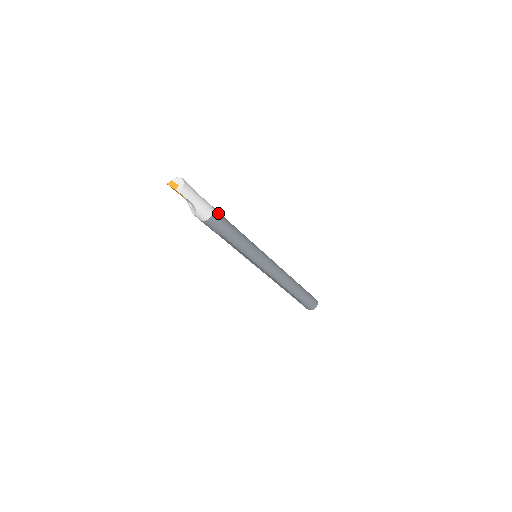
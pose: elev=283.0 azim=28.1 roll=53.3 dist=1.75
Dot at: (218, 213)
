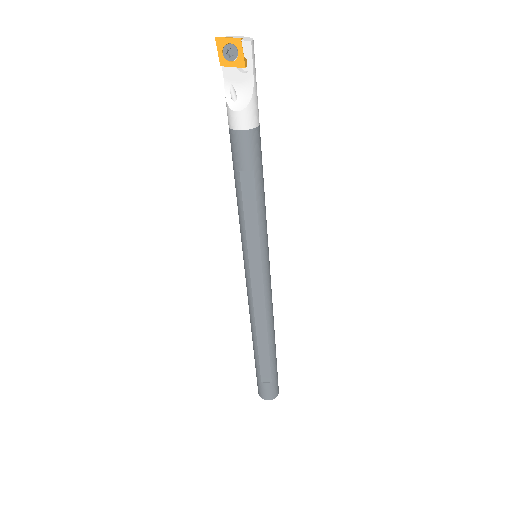
Dot at: occluded
